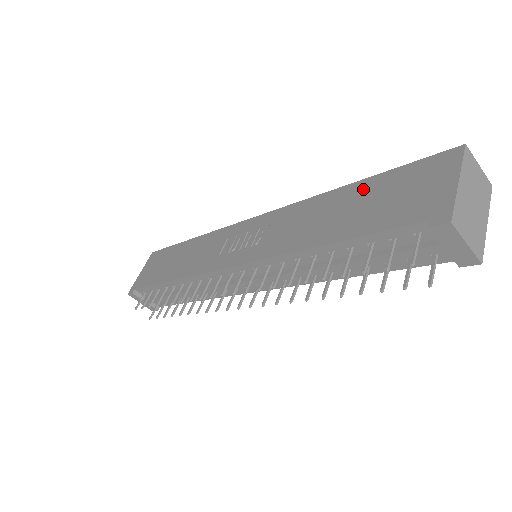
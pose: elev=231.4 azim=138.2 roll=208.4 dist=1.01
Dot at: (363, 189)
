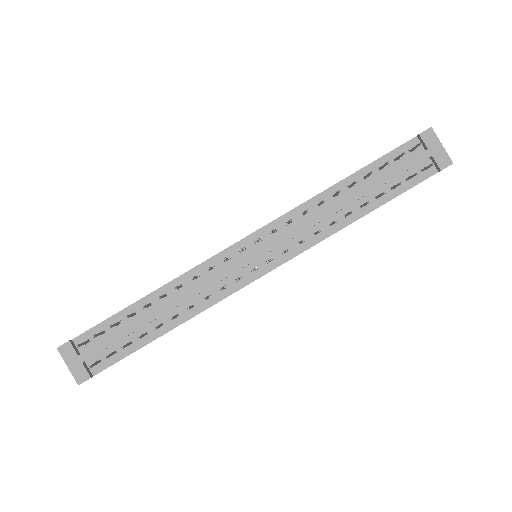
Dot at: occluded
